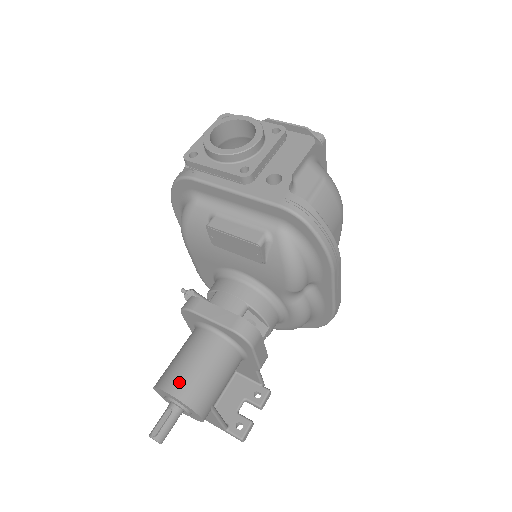
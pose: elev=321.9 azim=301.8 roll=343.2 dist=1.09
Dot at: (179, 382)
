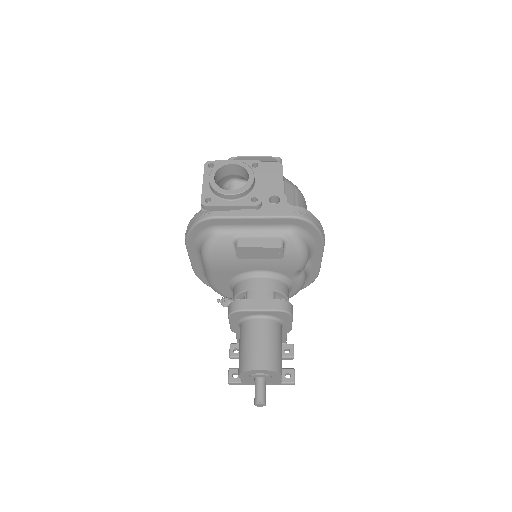
Dot at: (261, 360)
